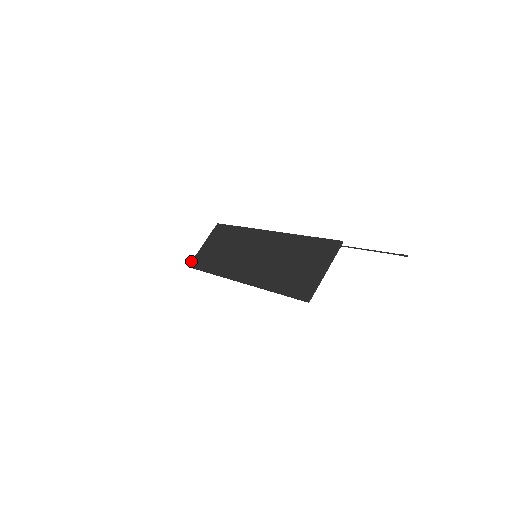
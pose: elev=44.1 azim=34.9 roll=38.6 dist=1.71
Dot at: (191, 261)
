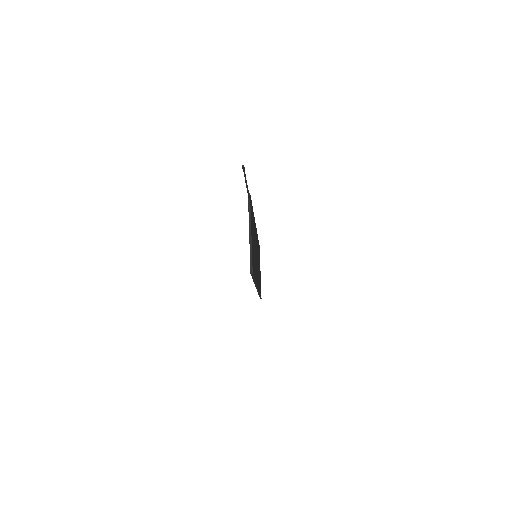
Dot at: occluded
